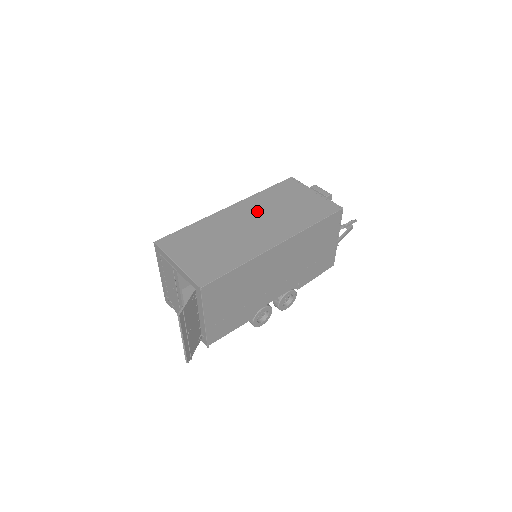
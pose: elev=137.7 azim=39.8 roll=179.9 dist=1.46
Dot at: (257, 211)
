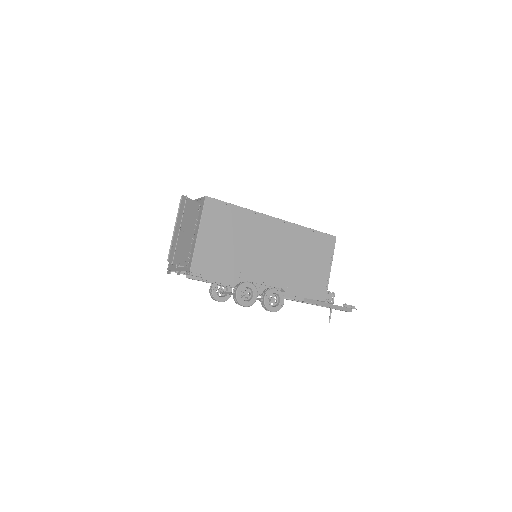
Dot at: occluded
